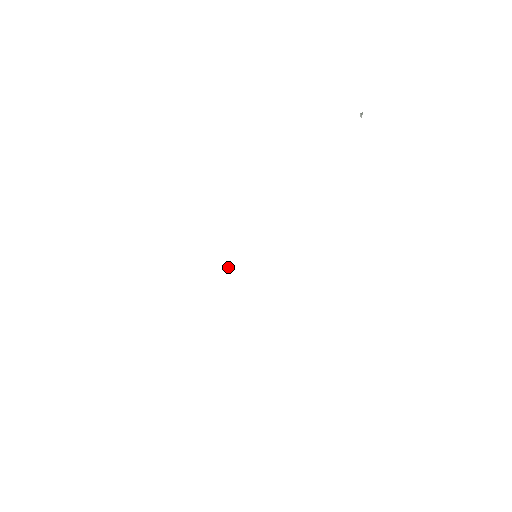
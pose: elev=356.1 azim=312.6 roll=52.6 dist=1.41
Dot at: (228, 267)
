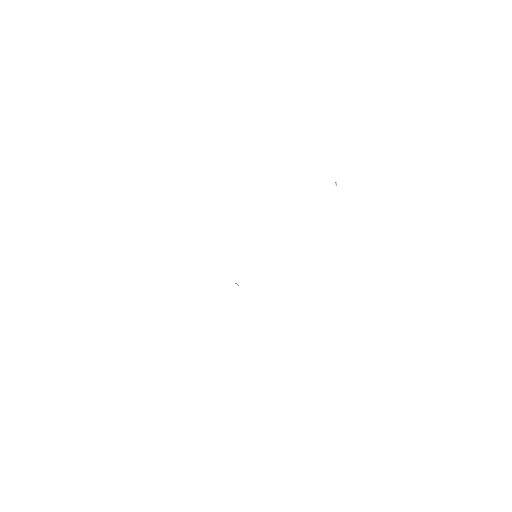
Dot at: occluded
